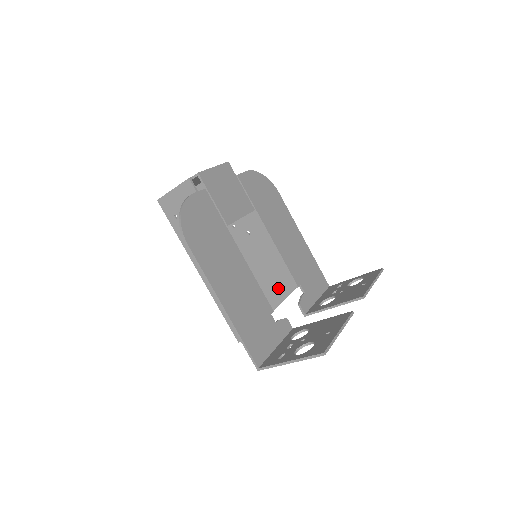
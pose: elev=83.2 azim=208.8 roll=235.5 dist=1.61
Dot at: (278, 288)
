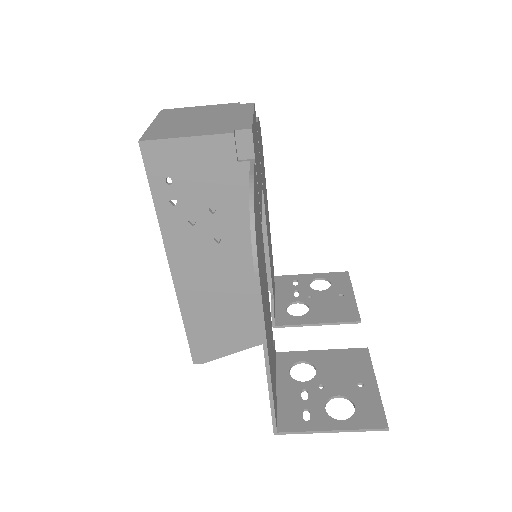
Dot at: occluded
